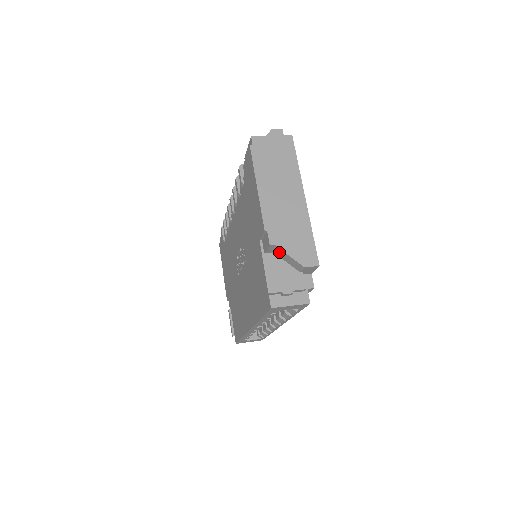
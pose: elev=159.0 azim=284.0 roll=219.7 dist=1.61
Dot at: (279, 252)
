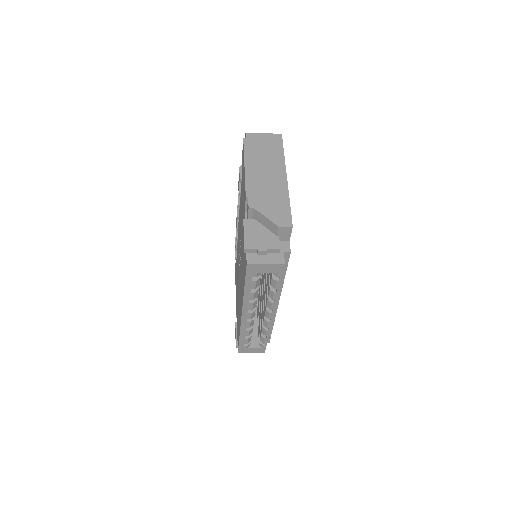
Dot at: (258, 216)
